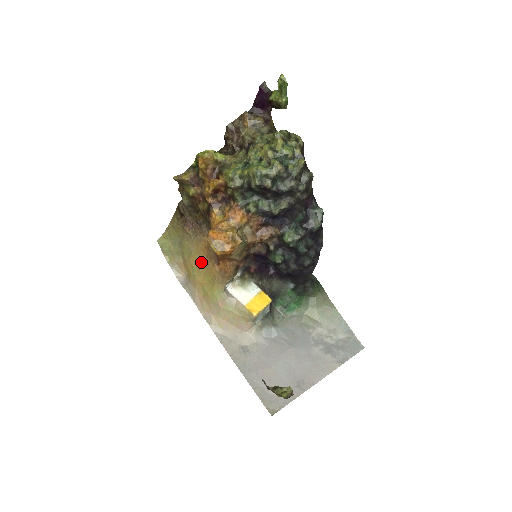
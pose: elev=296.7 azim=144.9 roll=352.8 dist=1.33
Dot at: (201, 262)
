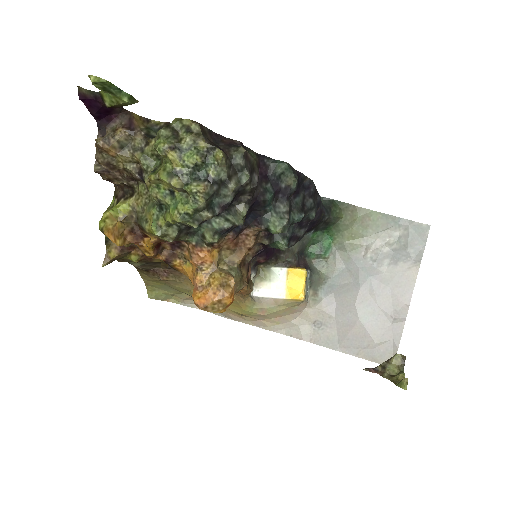
Dot at: occluded
